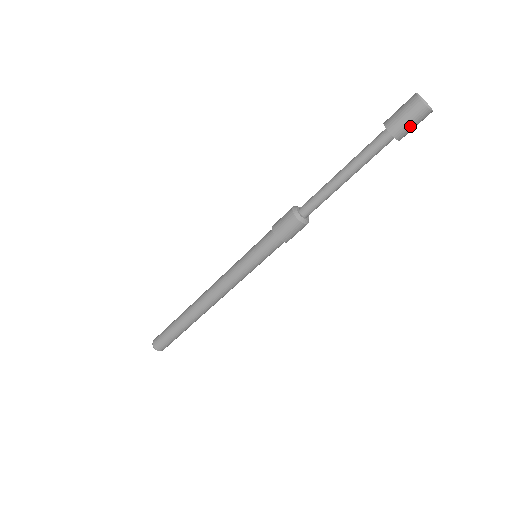
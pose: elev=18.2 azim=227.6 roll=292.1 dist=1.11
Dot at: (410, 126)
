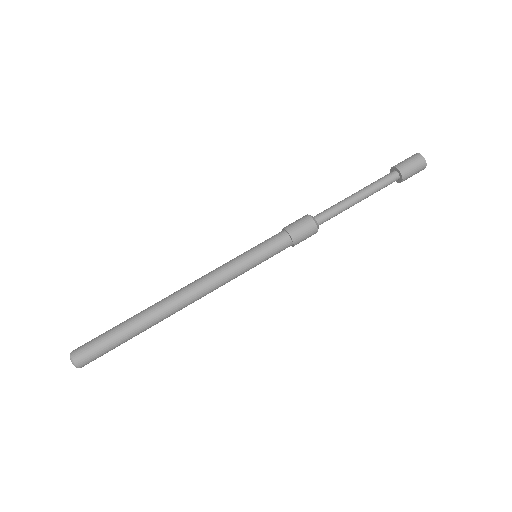
Dot at: (413, 172)
